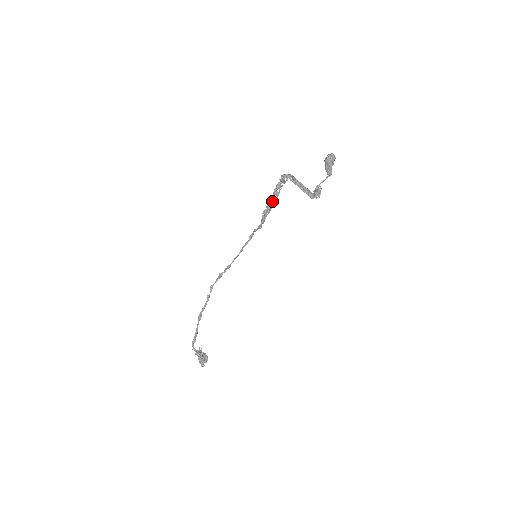
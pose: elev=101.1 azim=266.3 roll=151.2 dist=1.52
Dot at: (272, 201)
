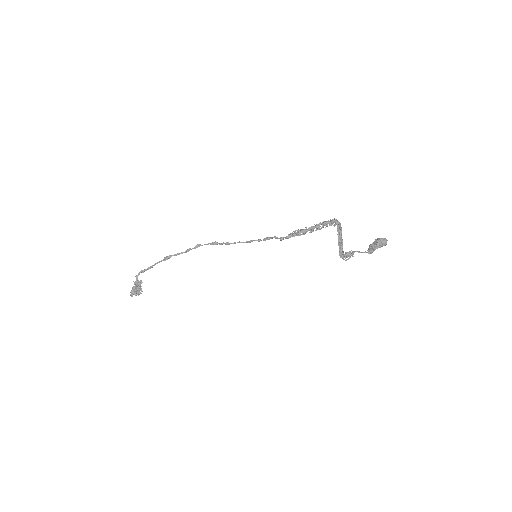
Dot at: (310, 229)
